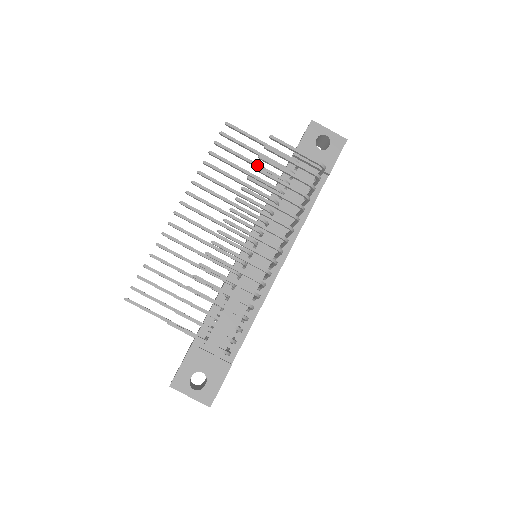
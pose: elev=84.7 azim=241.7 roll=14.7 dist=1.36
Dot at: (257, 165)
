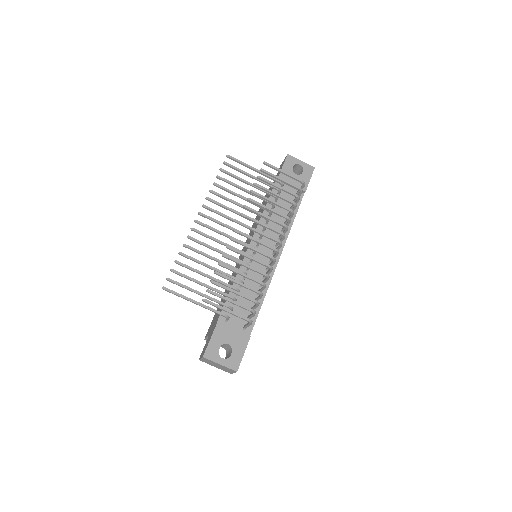
Dot at: (253, 185)
